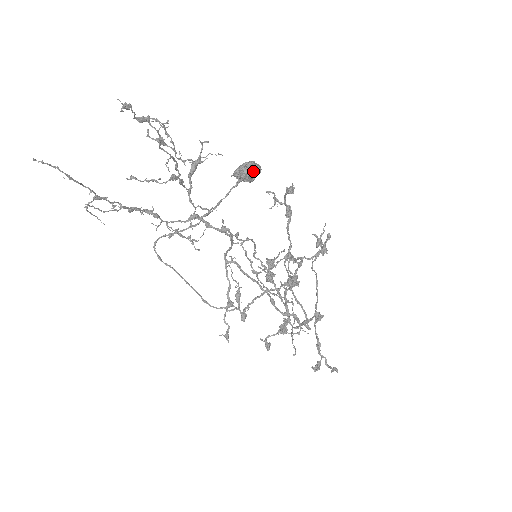
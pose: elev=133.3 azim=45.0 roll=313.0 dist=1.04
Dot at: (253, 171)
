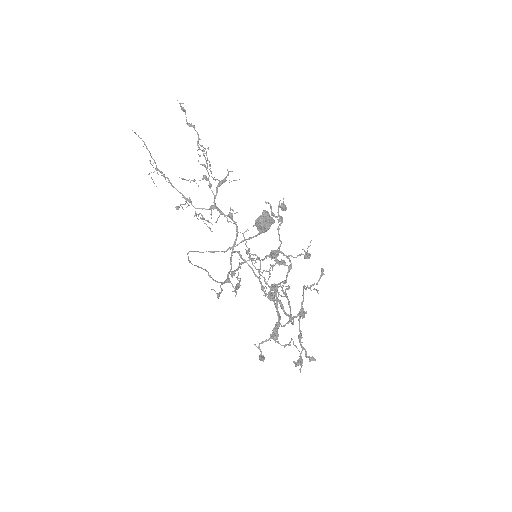
Dot at: (267, 218)
